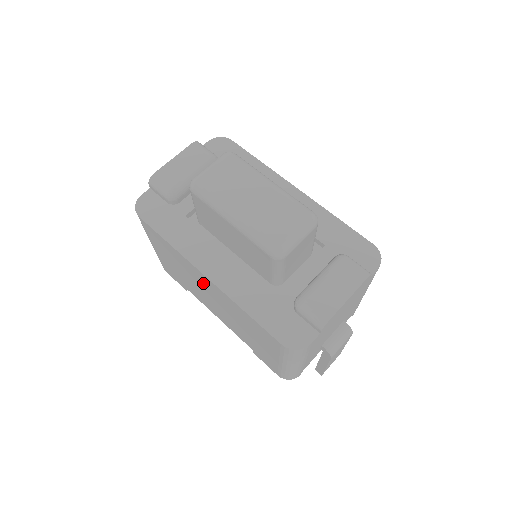
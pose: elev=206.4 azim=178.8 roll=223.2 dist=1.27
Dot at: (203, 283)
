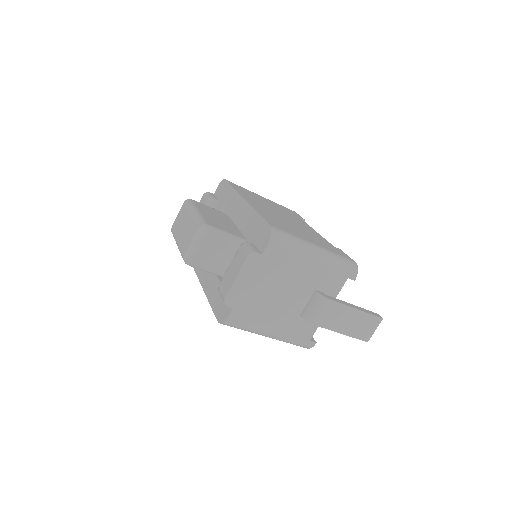
Dot at: occluded
